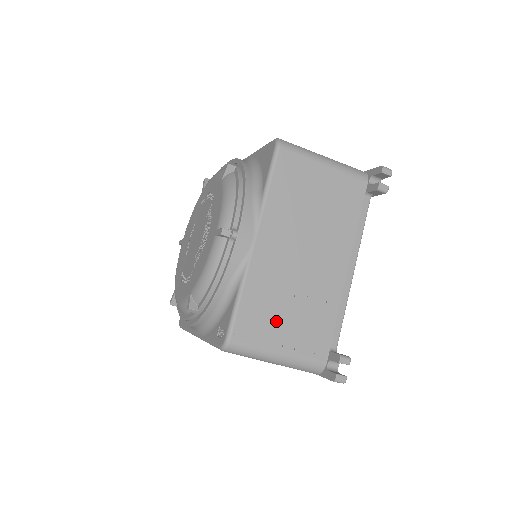
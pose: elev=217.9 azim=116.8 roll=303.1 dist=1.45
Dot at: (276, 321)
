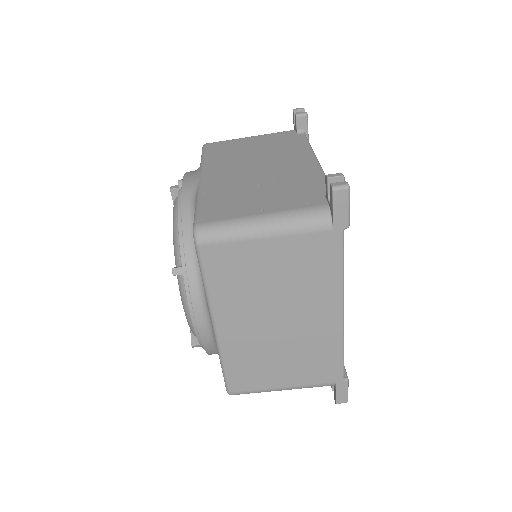
Dot at: (246, 201)
